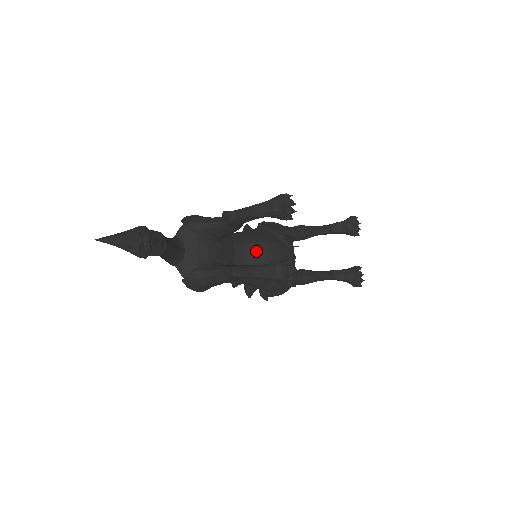
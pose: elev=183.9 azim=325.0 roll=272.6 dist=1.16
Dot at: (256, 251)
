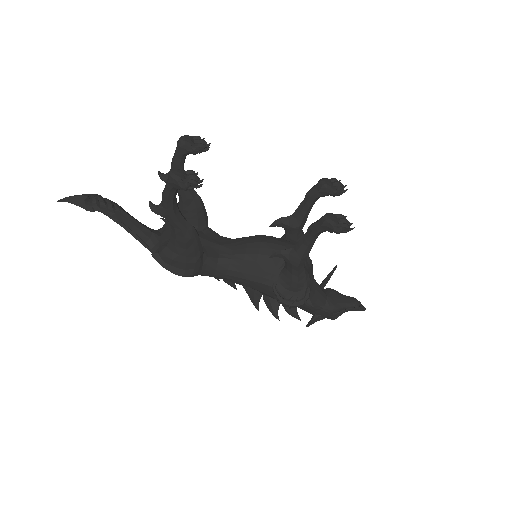
Dot at: (244, 242)
